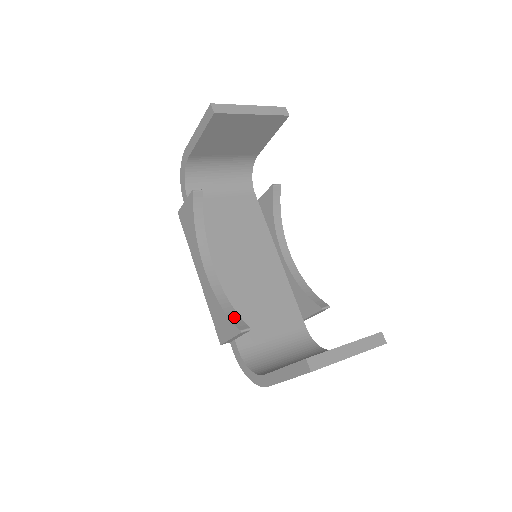
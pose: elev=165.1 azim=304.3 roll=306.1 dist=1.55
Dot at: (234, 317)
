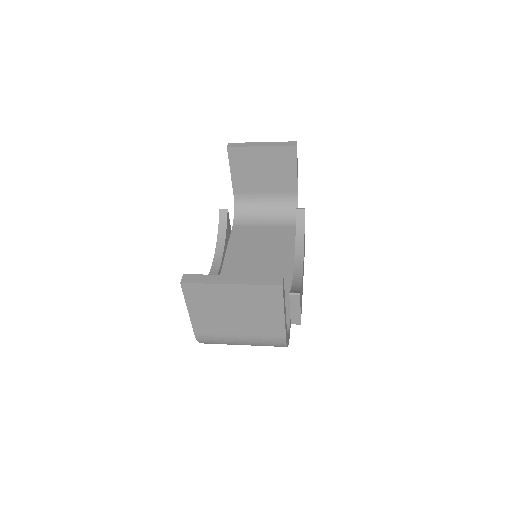
Dot at: occluded
